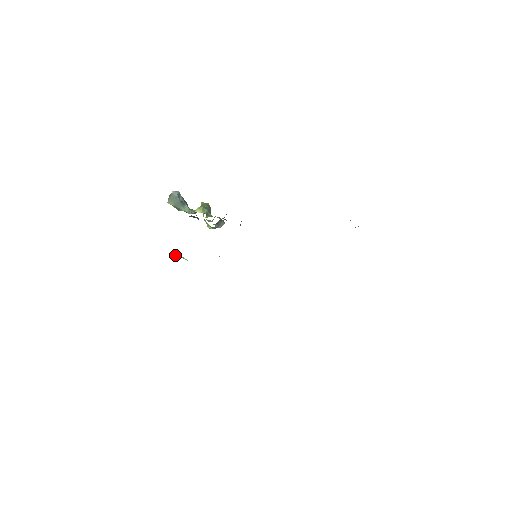
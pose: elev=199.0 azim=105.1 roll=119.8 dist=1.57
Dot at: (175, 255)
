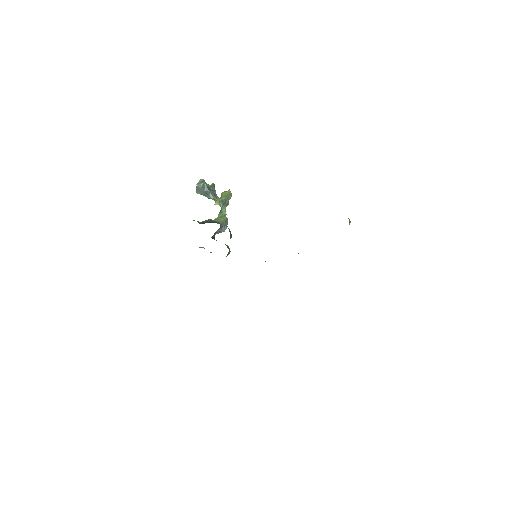
Dot at: occluded
